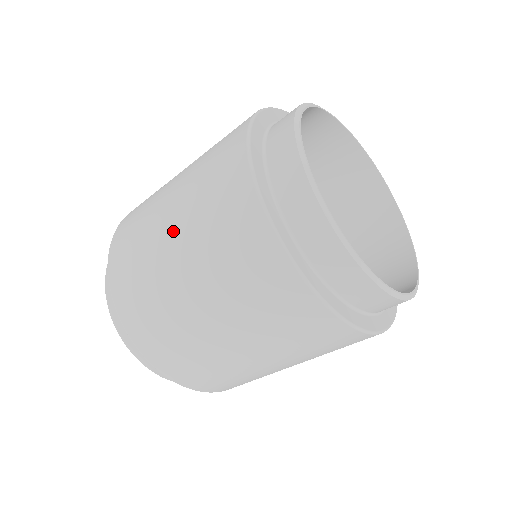
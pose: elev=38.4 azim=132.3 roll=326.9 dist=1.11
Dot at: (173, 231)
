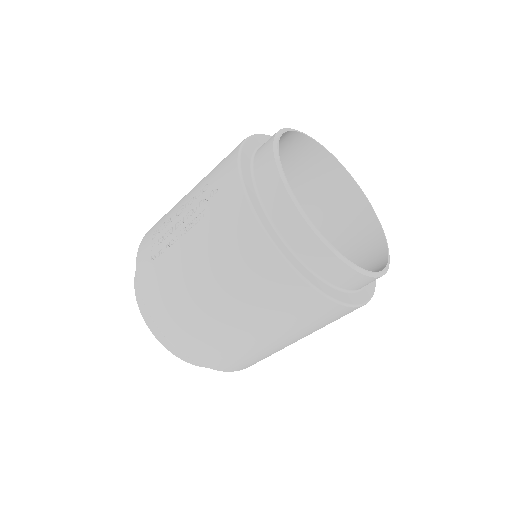
Dot at: (217, 297)
